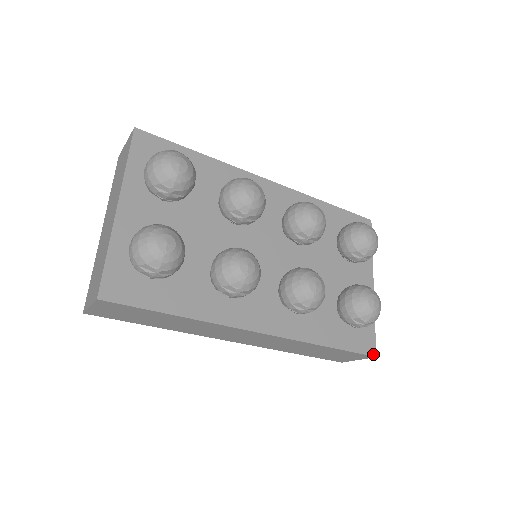
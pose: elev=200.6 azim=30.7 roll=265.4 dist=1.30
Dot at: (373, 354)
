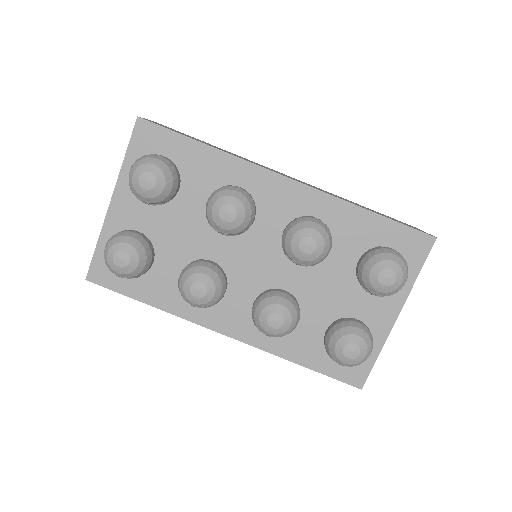
Dot at: (358, 386)
